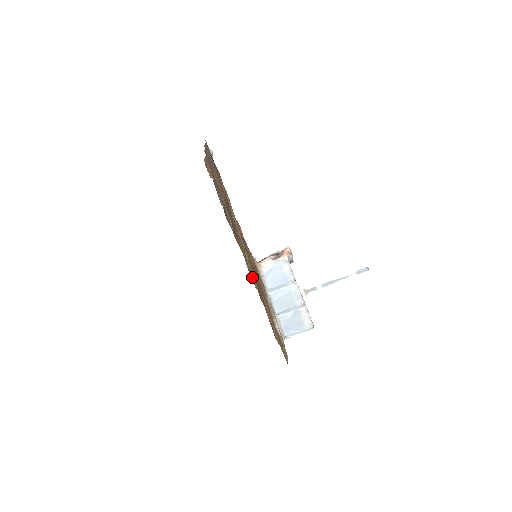
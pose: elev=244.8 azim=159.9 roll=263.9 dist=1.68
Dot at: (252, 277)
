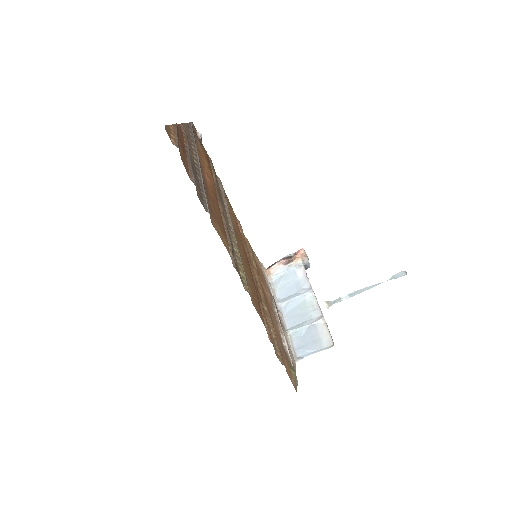
Dot at: (241, 276)
